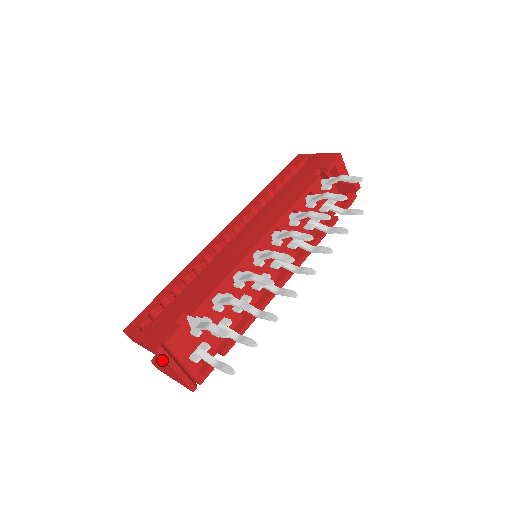
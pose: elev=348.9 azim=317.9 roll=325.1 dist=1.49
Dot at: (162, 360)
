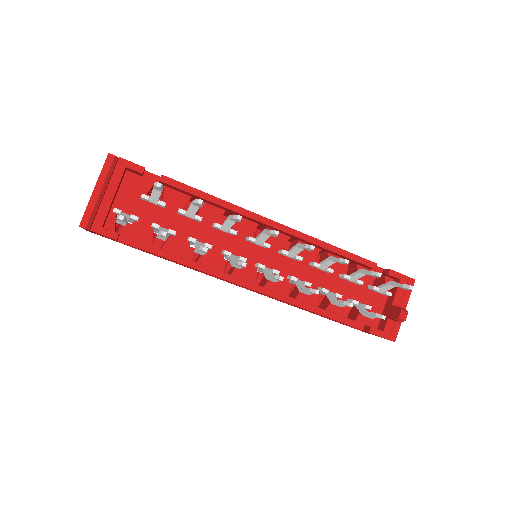
Dot at: occluded
